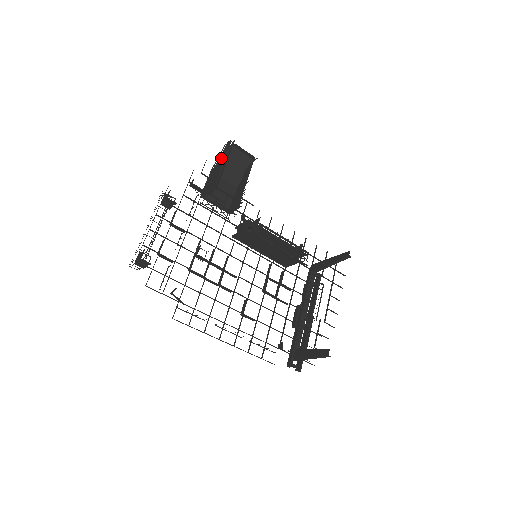
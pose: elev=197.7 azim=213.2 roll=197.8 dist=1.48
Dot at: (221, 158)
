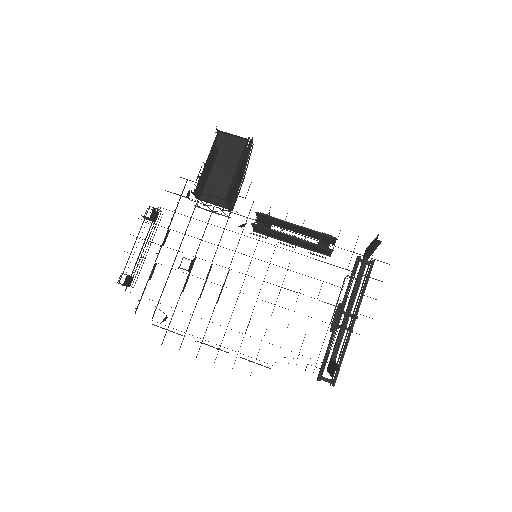
Dot at: occluded
